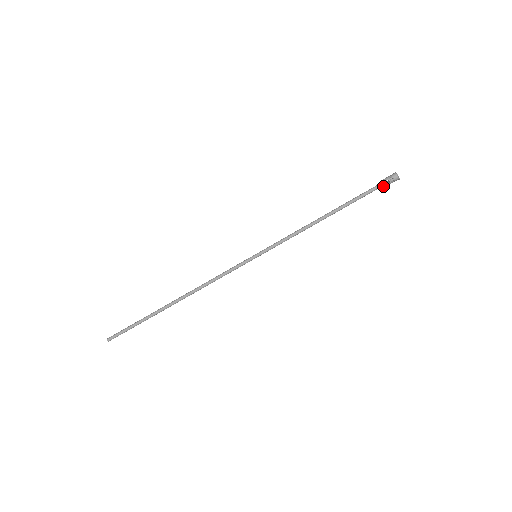
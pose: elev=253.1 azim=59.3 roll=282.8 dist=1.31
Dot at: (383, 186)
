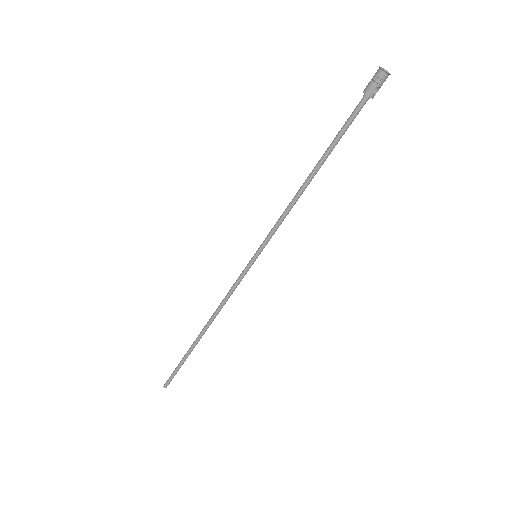
Dot at: (372, 98)
